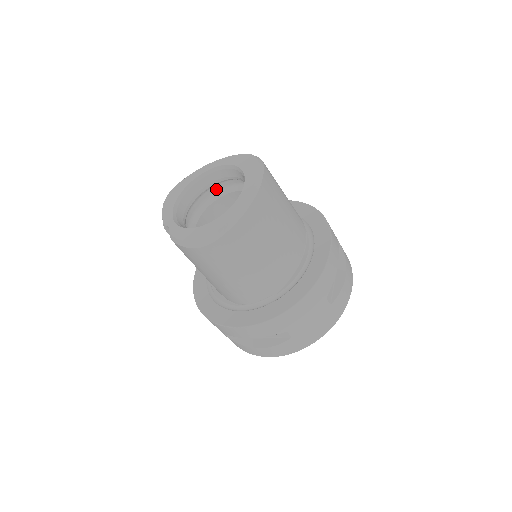
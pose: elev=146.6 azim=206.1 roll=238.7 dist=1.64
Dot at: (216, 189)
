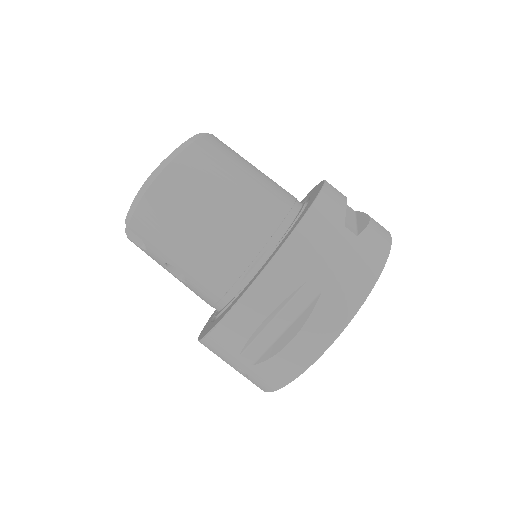
Dot at: occluded
